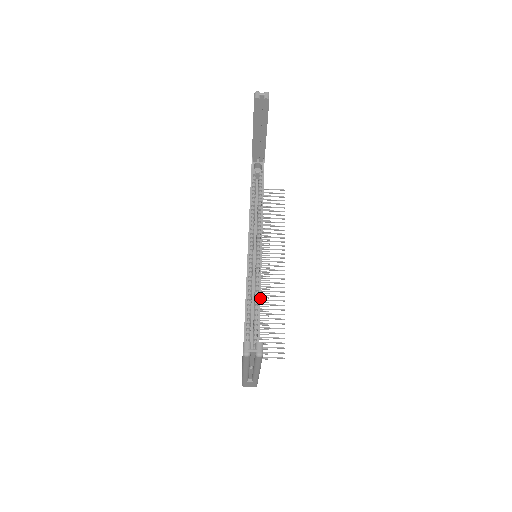
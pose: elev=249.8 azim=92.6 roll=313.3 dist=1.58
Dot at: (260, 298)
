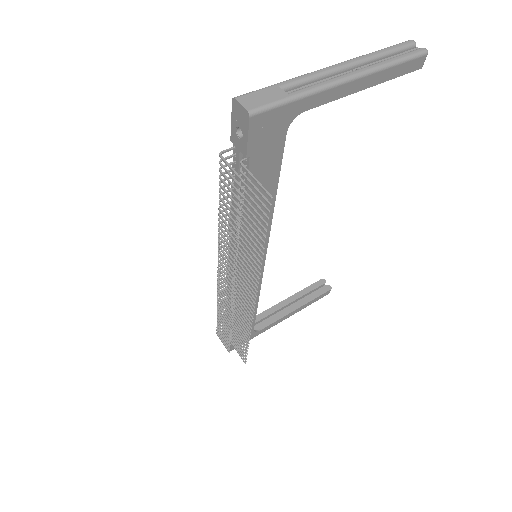
Dot at: occluded
